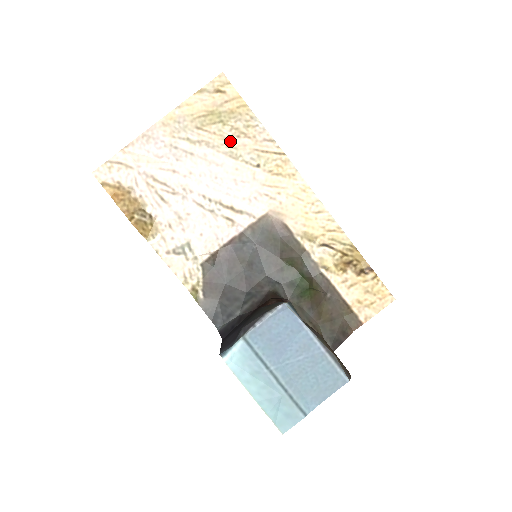
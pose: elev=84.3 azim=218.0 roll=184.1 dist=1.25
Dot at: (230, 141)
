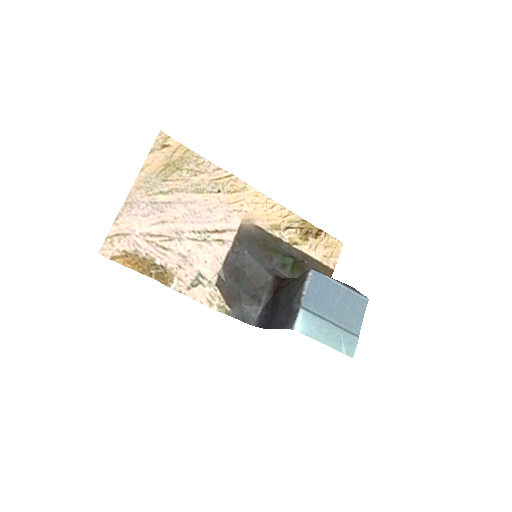
Dot at: (191, 181)
